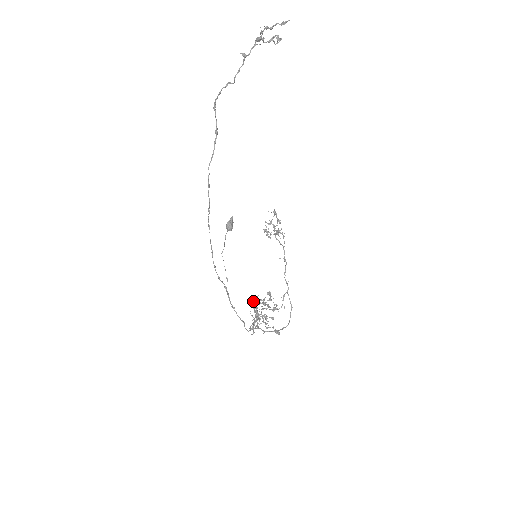
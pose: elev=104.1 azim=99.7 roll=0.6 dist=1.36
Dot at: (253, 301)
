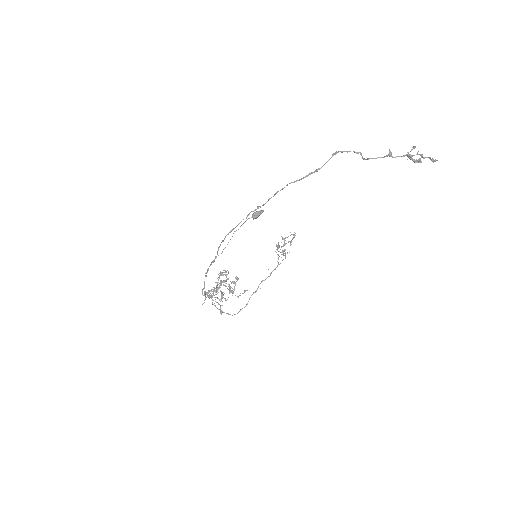
Dot at: (222, 274)
